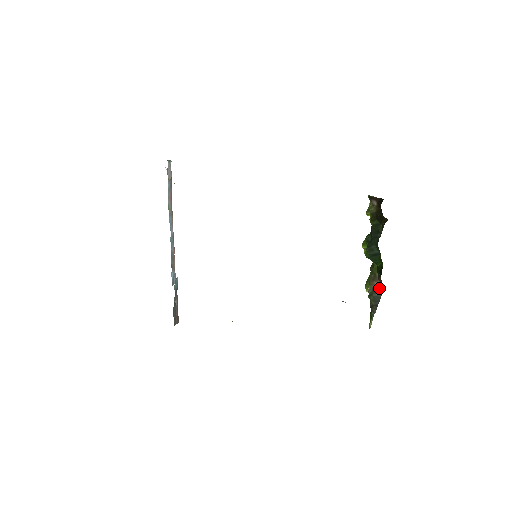
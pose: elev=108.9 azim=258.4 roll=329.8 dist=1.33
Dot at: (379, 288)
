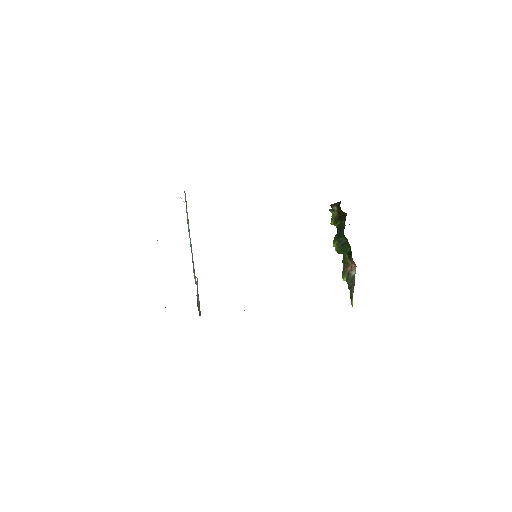
Dot at: (352, 269)
